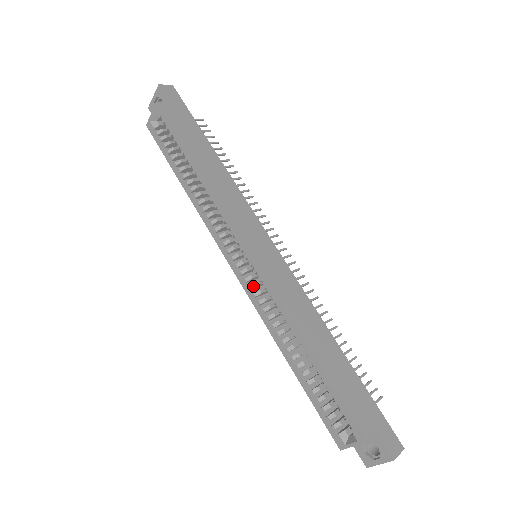
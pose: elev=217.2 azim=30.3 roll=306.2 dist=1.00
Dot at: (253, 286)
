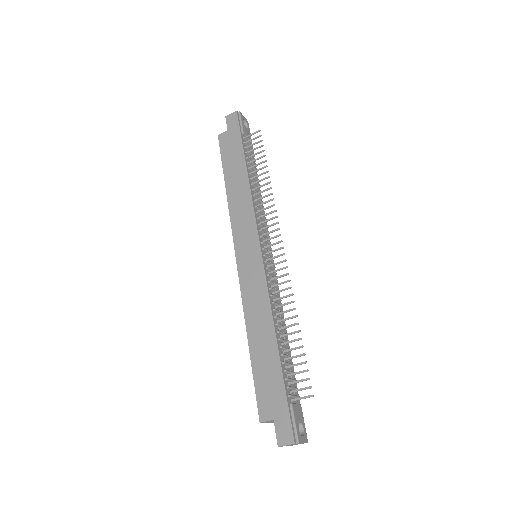
Dot at: occluded
